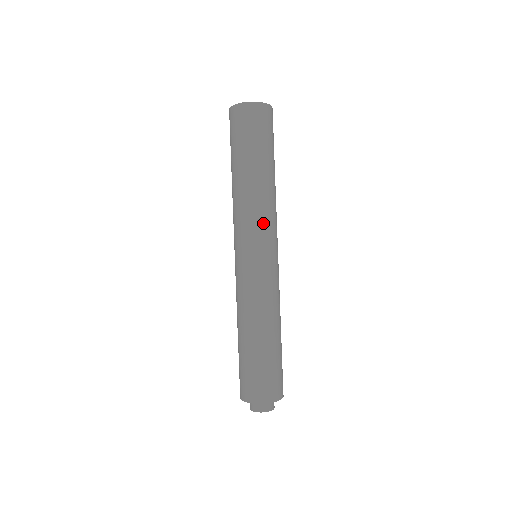
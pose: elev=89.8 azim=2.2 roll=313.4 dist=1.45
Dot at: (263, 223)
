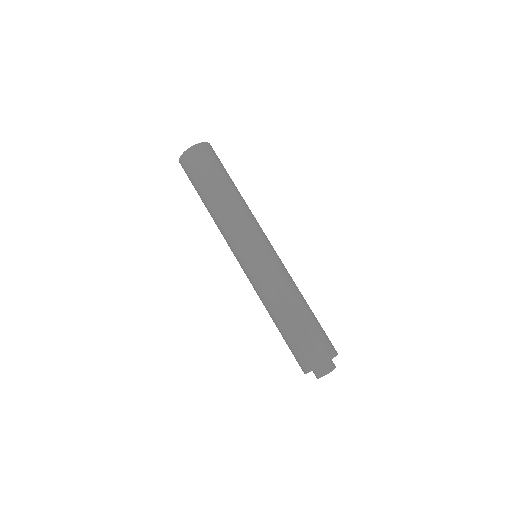
Dot at: (246, 226)
